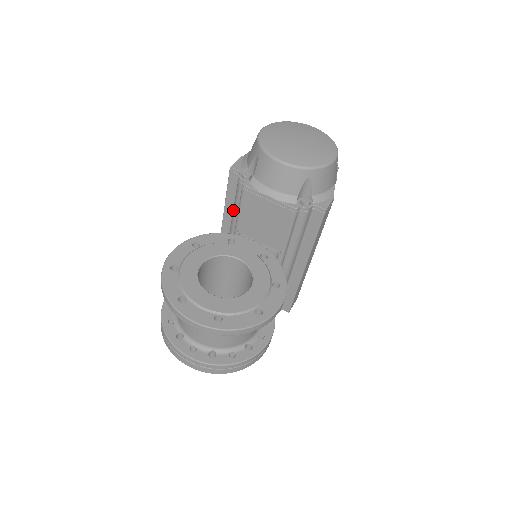
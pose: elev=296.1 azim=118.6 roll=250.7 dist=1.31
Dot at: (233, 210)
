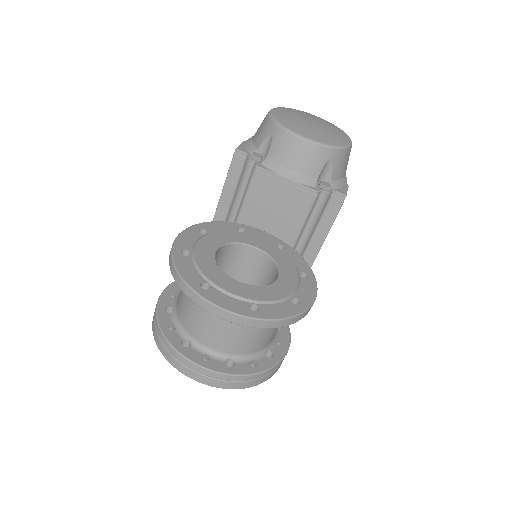
Dot at: (233, 201)
